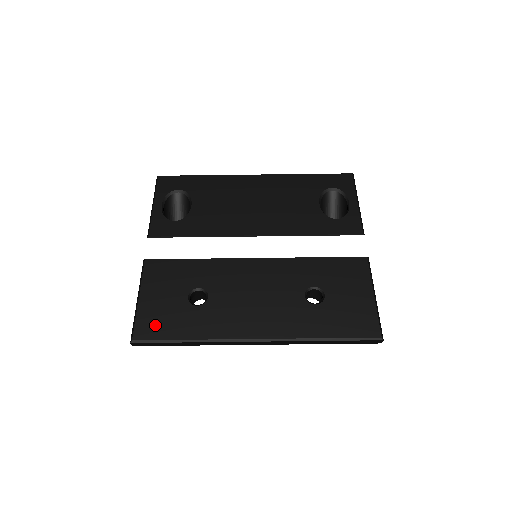
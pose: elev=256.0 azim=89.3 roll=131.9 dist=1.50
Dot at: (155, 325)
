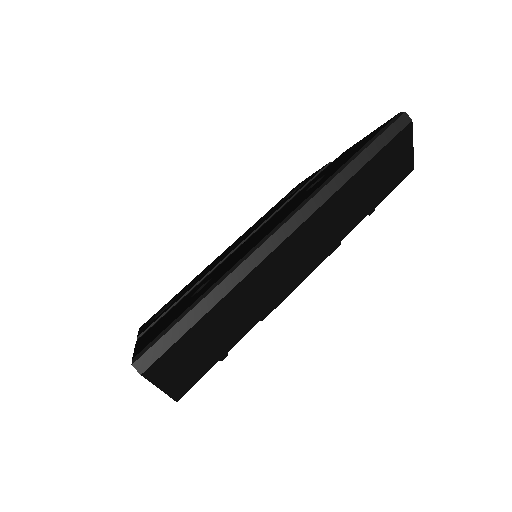
Dot at: (158, 332)
